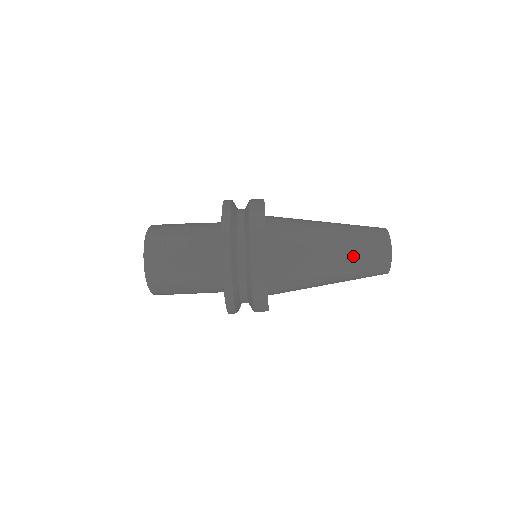
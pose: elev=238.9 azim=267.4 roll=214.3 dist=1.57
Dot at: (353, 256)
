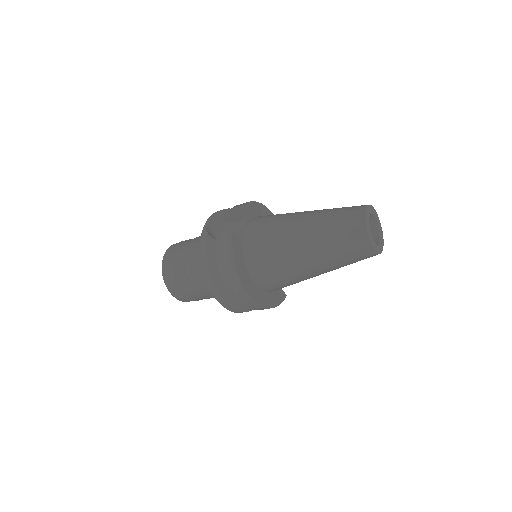
Dot at: (335, 264)
